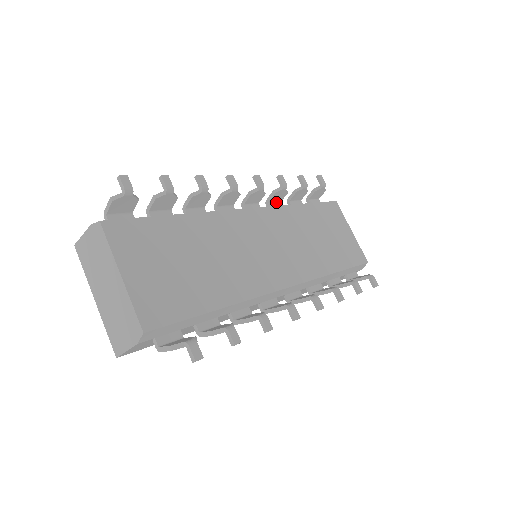
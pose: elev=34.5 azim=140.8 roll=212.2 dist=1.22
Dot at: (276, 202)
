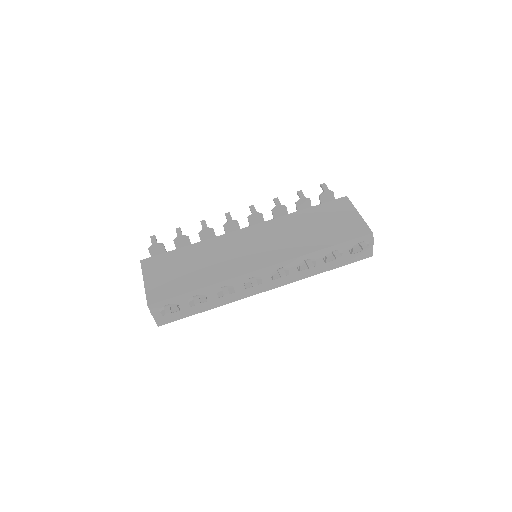
Dot at: occluded
